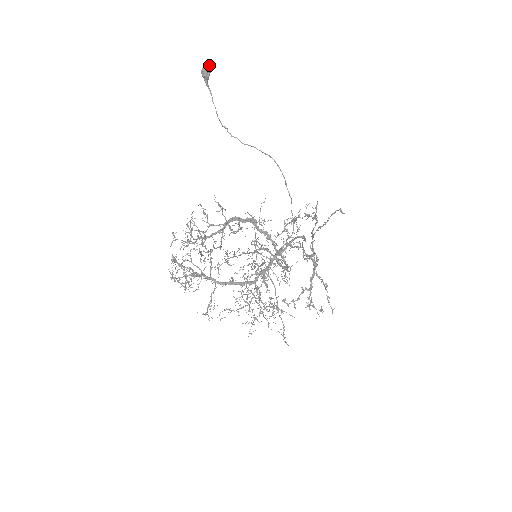
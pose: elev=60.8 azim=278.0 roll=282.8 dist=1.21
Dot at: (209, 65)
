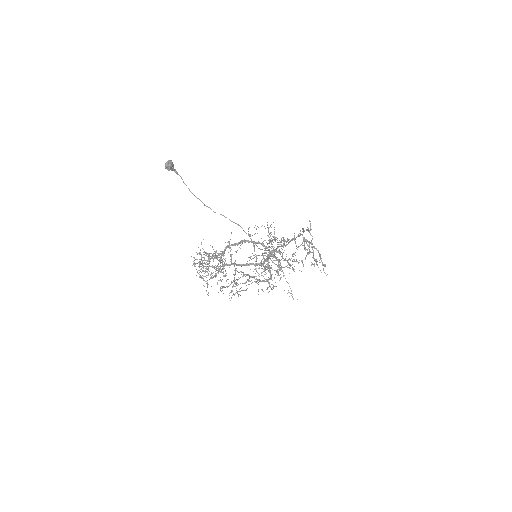
Dot at: (169, 164)
